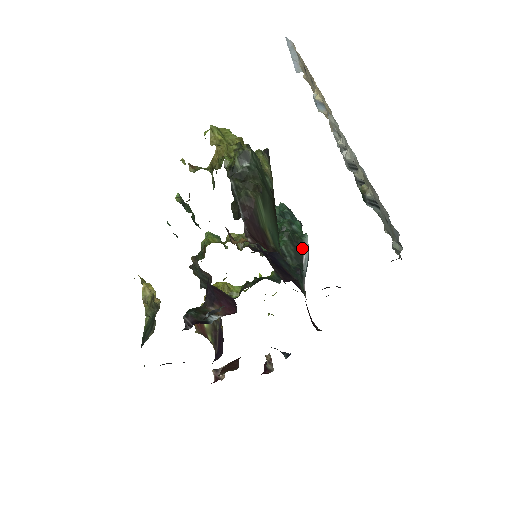
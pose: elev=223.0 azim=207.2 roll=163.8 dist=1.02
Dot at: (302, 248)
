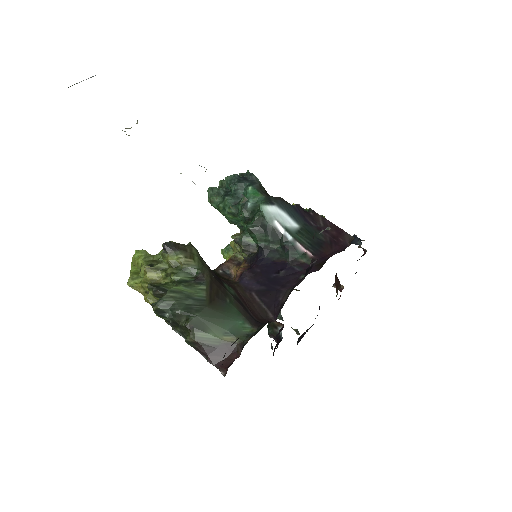
Dot at: (269, 225)
